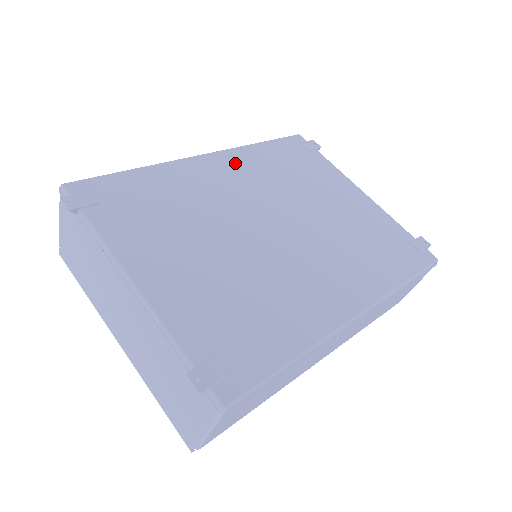
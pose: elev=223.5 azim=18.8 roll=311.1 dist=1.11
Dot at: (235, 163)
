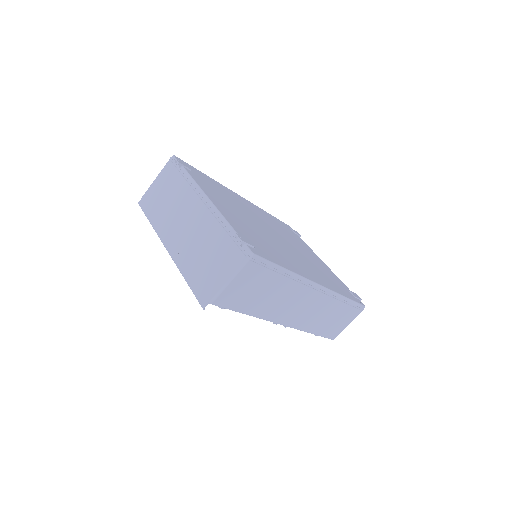
Dot at: (256, 208)
